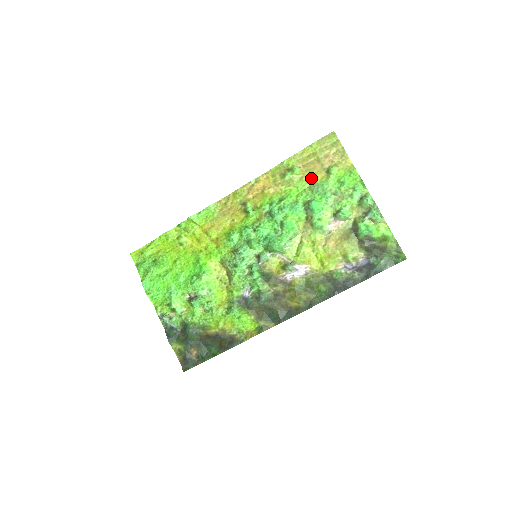
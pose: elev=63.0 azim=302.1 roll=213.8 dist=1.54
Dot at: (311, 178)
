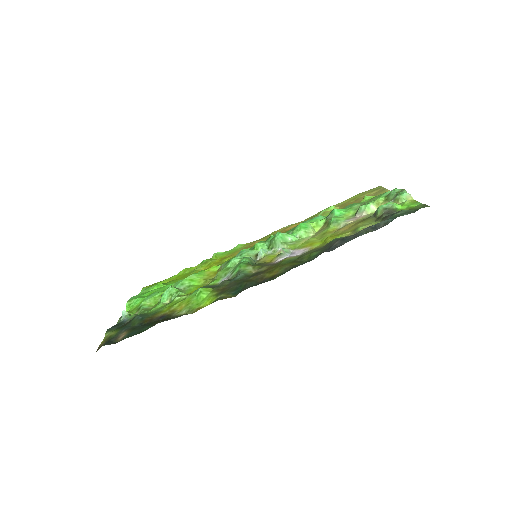
Dot at: occluded
